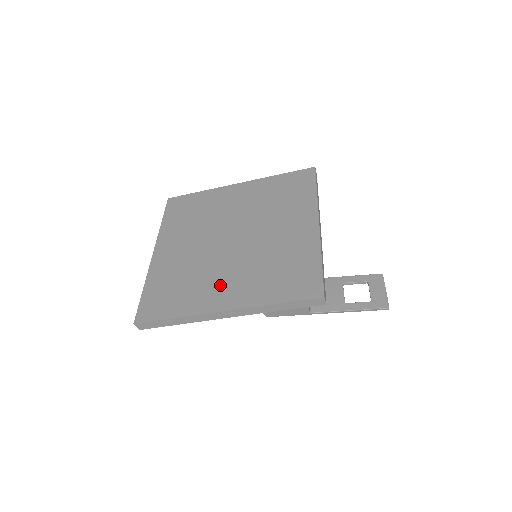
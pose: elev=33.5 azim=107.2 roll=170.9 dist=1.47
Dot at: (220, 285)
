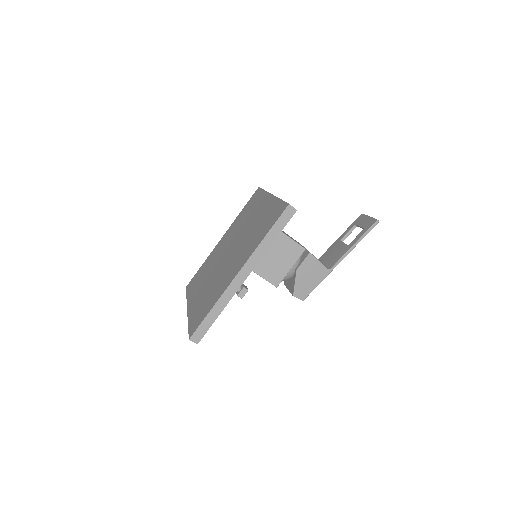
Dot at: (231, 270)
